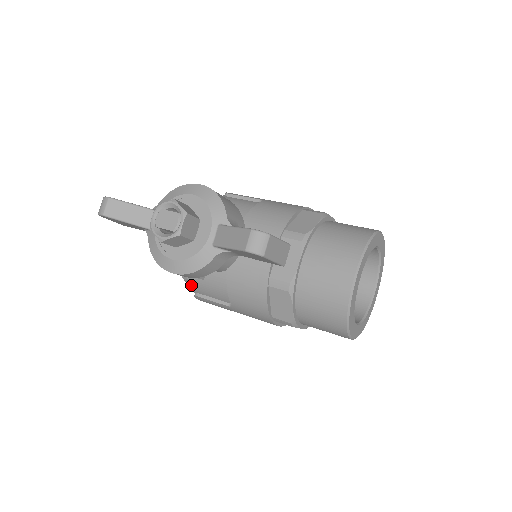
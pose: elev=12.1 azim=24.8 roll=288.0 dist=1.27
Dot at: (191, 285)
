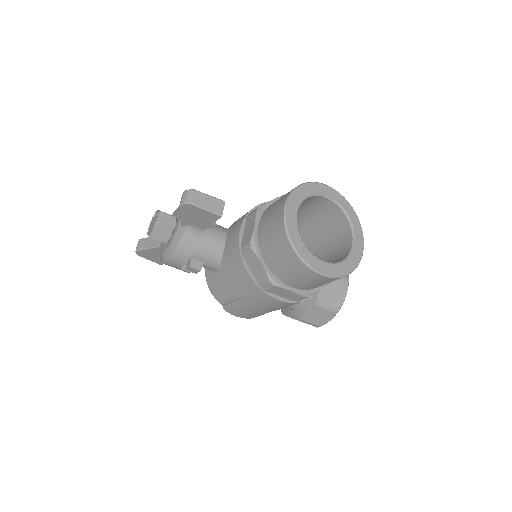
Dot at: (216, 297)
